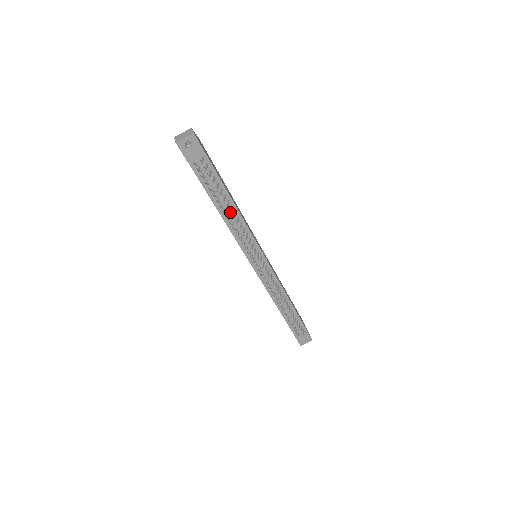
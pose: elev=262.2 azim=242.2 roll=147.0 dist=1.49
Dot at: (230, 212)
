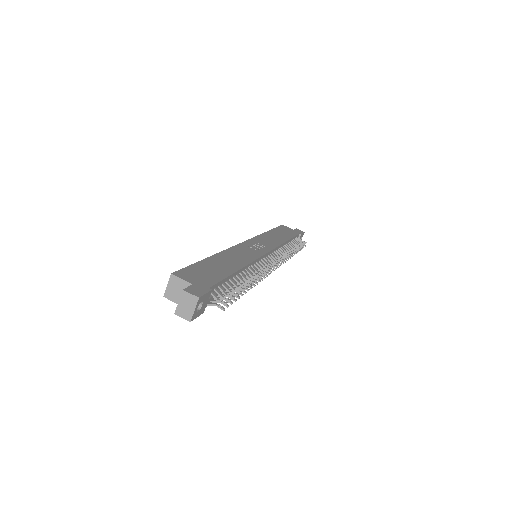
Dot at: occluded
